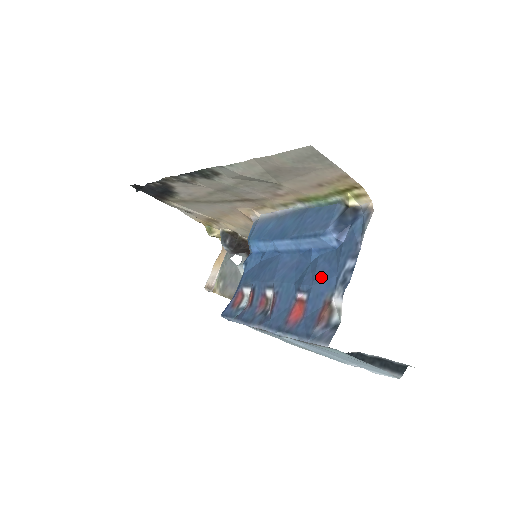
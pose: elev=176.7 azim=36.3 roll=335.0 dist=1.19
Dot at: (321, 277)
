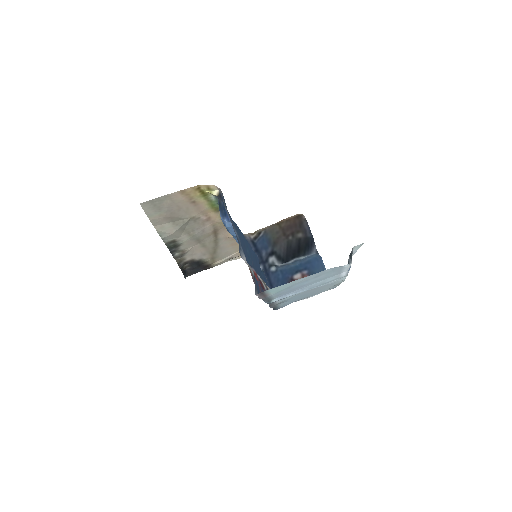
Dot at: occluded
